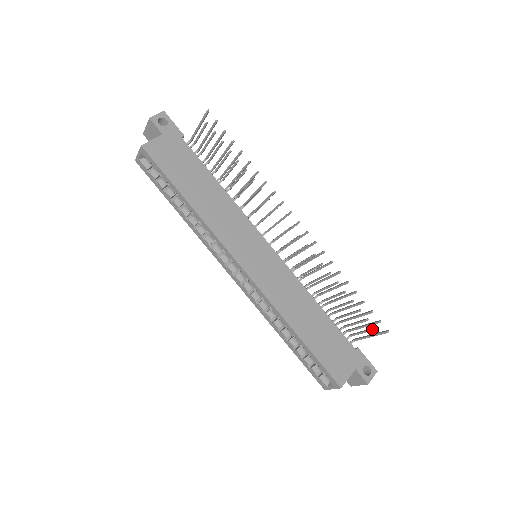
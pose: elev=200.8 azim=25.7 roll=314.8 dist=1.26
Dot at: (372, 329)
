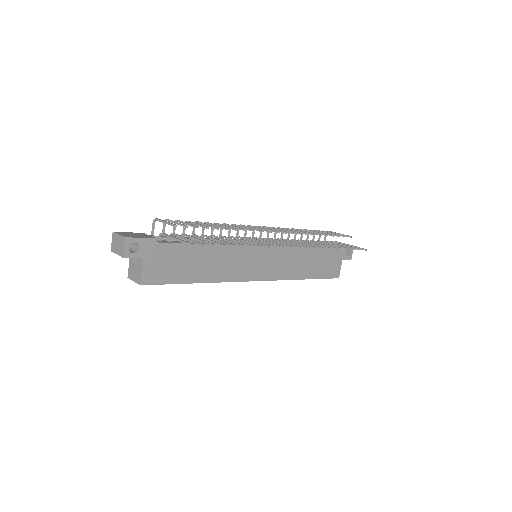
Dot at: occluded
